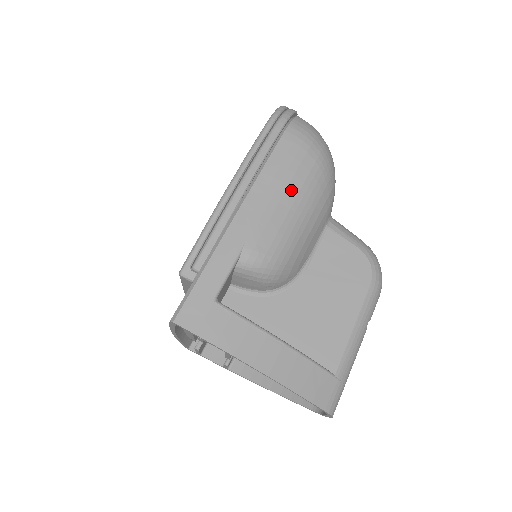
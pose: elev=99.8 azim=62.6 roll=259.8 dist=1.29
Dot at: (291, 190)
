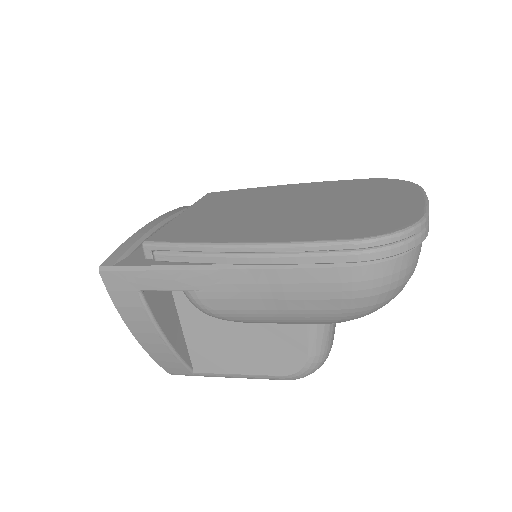
Dot at: (284, 303)
